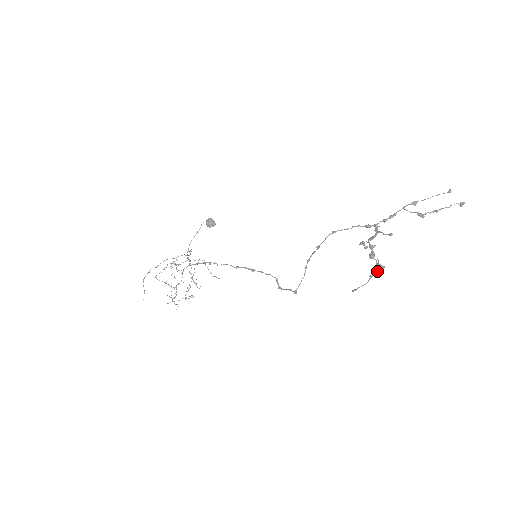
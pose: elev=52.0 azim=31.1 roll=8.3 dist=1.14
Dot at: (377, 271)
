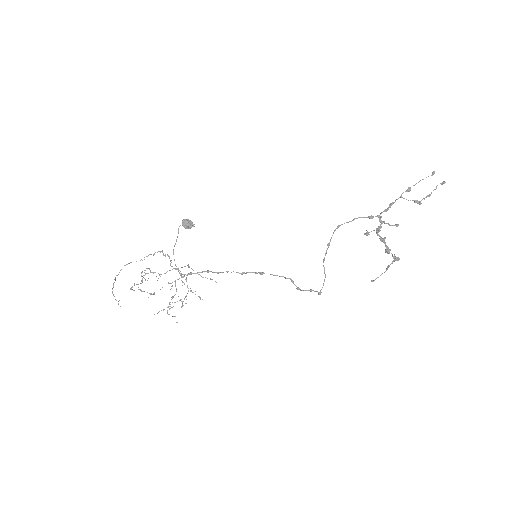
Dot at: occluded
